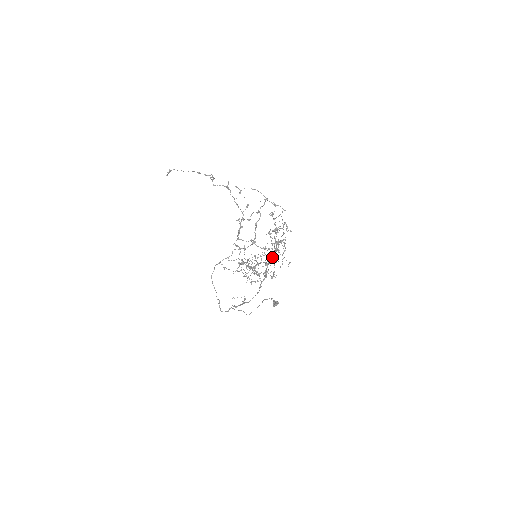
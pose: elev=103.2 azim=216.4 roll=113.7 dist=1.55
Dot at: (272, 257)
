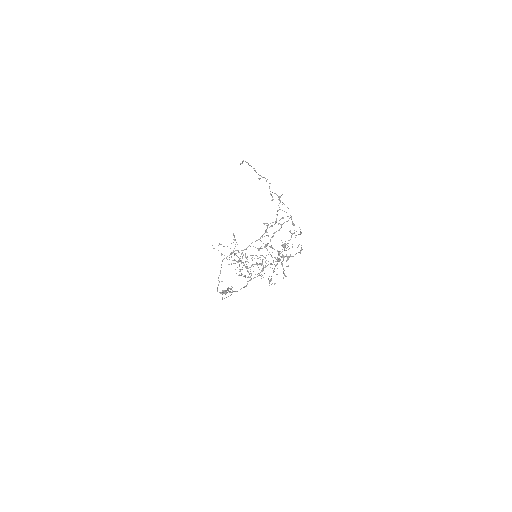
Dot at: (271, 264)
